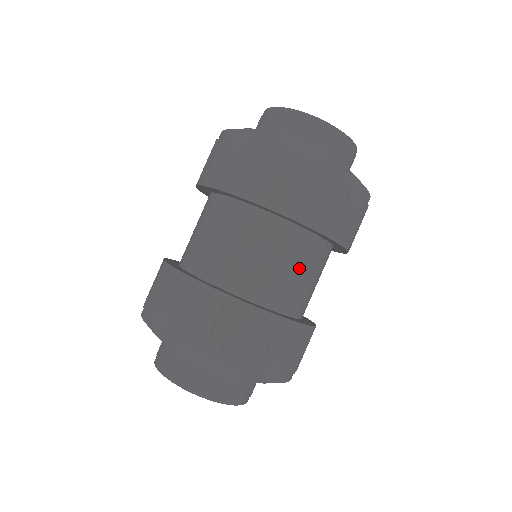
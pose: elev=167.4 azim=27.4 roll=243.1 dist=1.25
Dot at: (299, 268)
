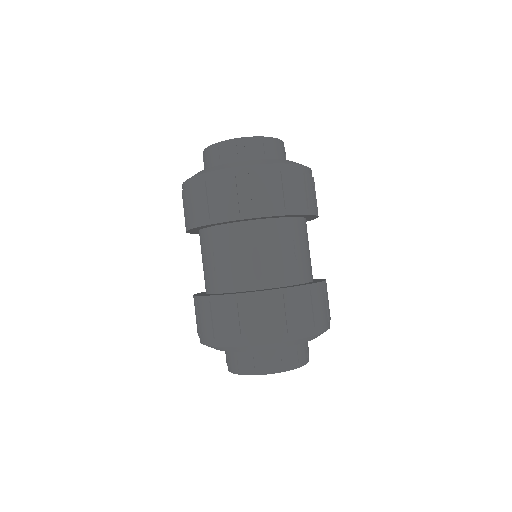
Dot at: (299, 246)
